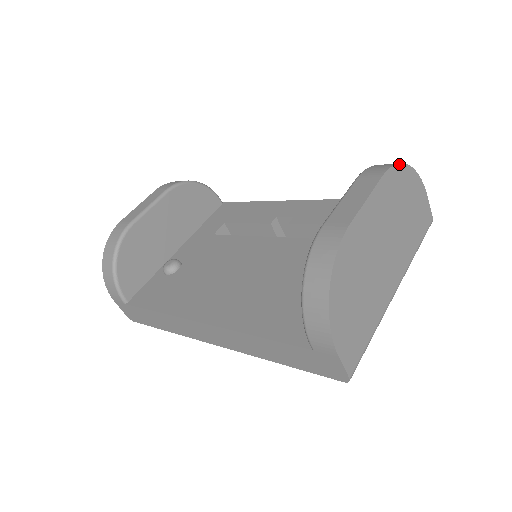
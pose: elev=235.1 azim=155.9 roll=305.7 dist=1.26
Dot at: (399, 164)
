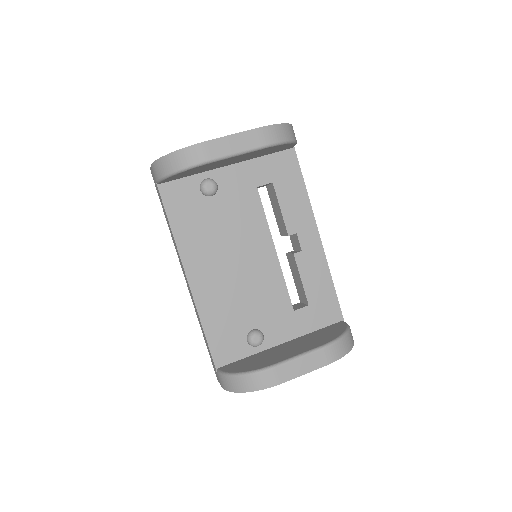
Dot at: occluded
